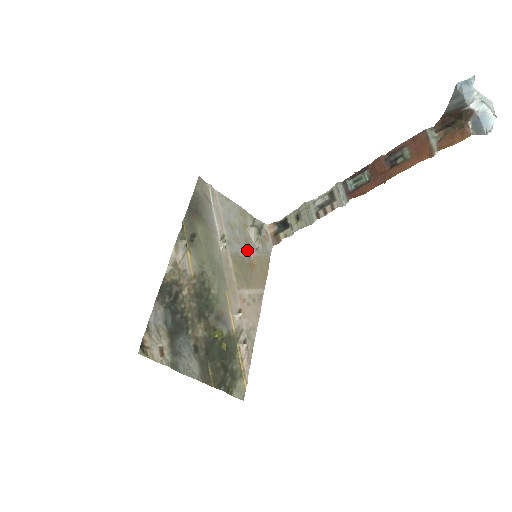
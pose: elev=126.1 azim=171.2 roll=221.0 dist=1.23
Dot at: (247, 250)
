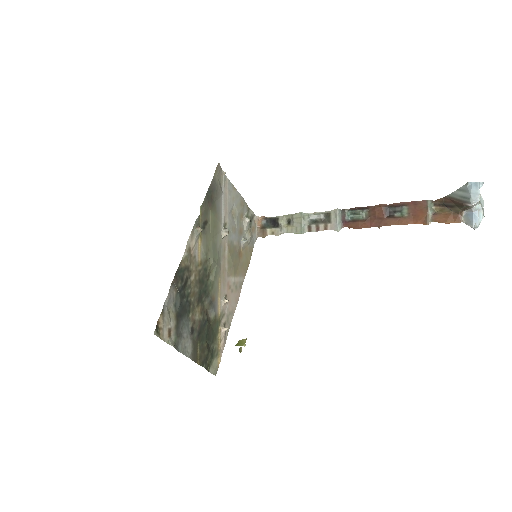
Dot at: (239, 240)
